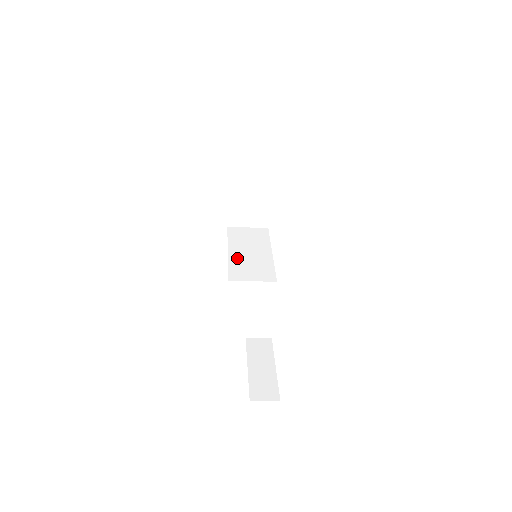
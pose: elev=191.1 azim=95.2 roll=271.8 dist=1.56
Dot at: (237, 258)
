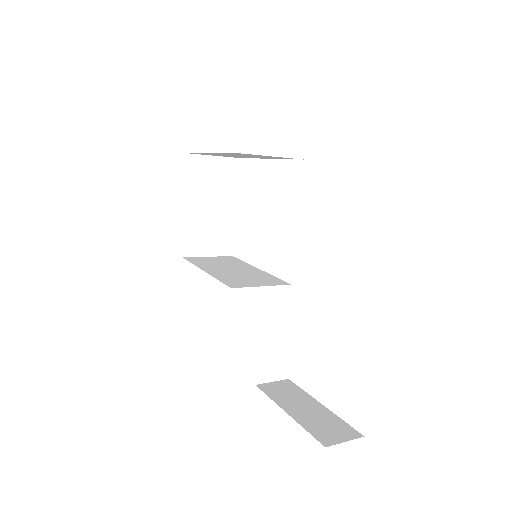
Dot at: (221, 273)
